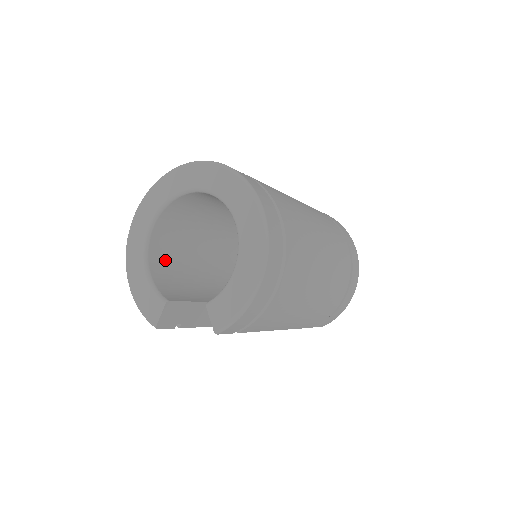
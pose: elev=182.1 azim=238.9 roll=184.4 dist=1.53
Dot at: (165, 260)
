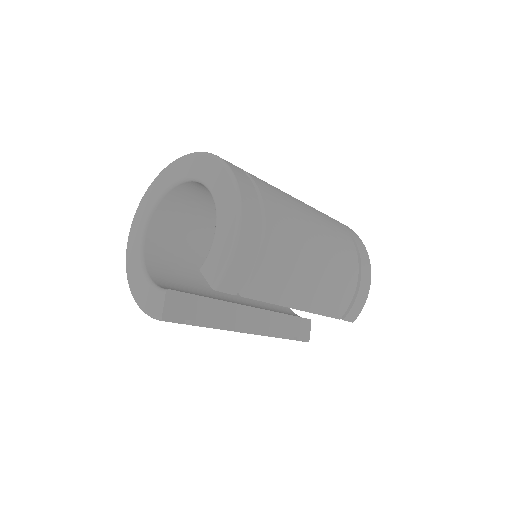
Dot at: (164, 270)
